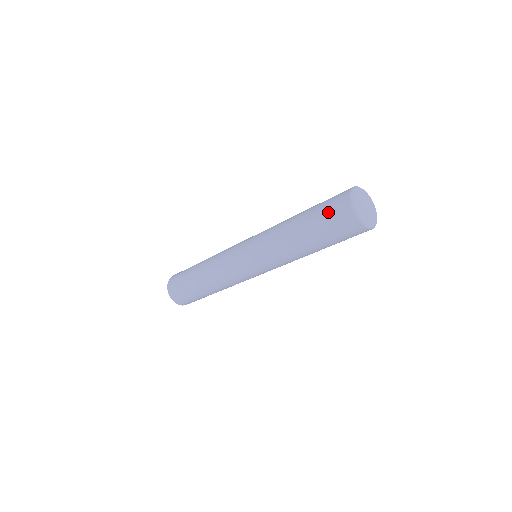
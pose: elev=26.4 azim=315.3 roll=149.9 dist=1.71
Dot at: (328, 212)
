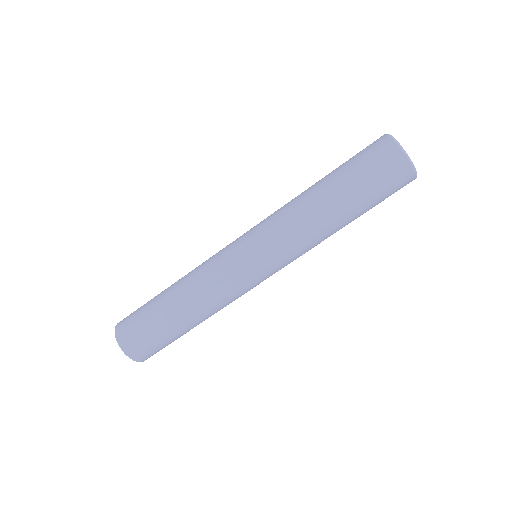
Dot at: occluded
